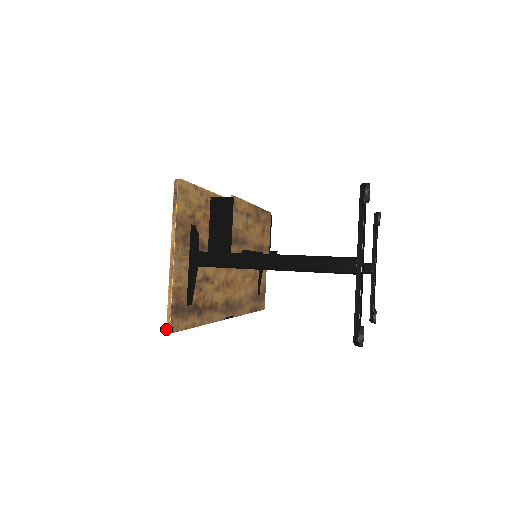
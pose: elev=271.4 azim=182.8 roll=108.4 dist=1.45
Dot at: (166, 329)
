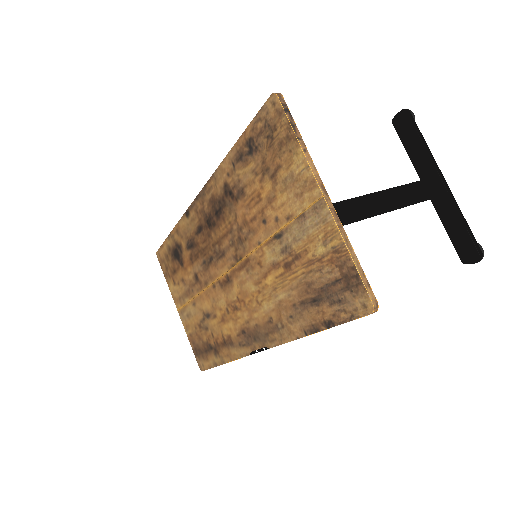
Dot at: (373, 306)
